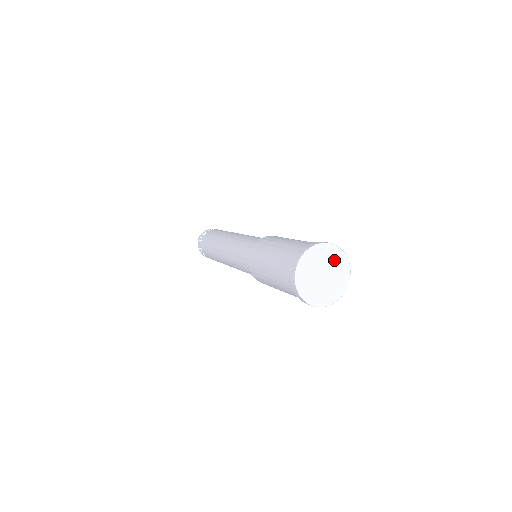
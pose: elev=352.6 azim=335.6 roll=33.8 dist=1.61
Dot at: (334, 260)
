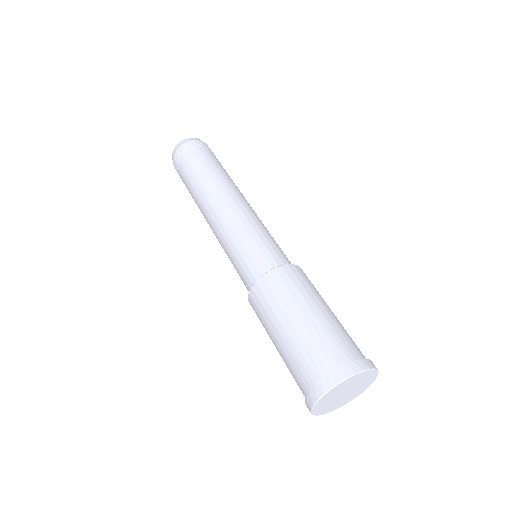
Dot at: (365, 381)
